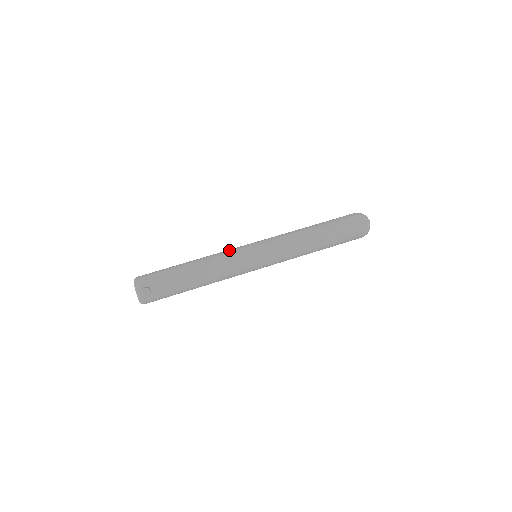
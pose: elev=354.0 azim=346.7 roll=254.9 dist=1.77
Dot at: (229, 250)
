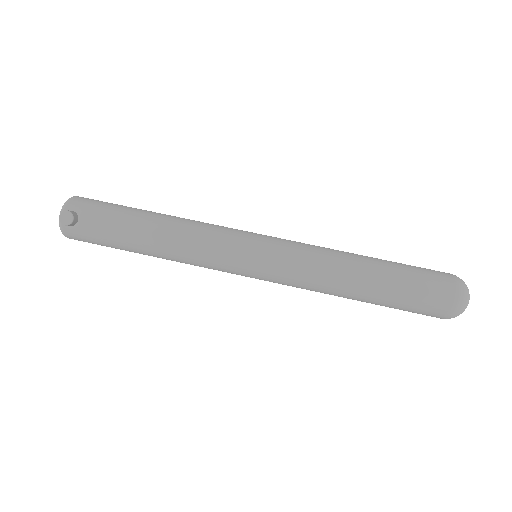
Dot at: occluded
